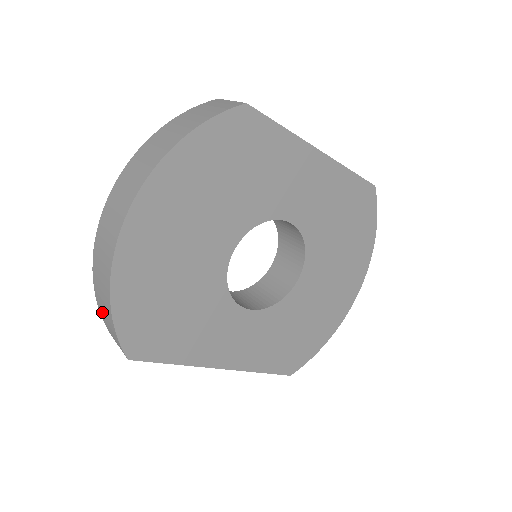
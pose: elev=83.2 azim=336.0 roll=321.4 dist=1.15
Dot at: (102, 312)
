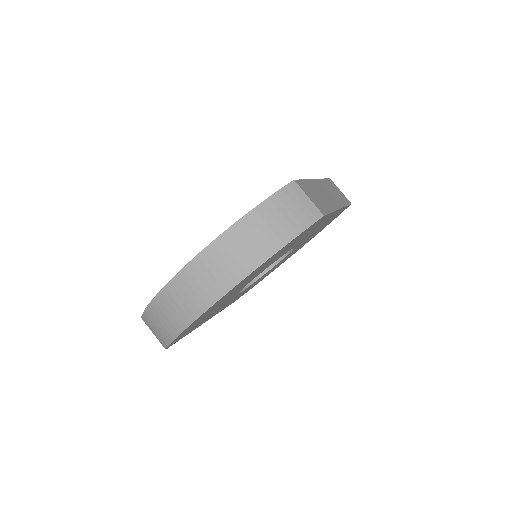
Dot at: (151, 321)
